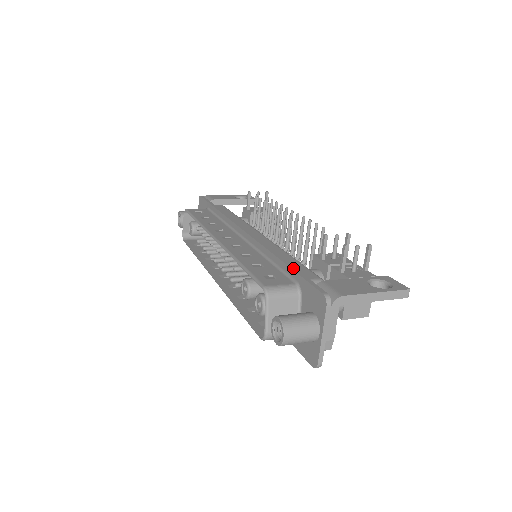
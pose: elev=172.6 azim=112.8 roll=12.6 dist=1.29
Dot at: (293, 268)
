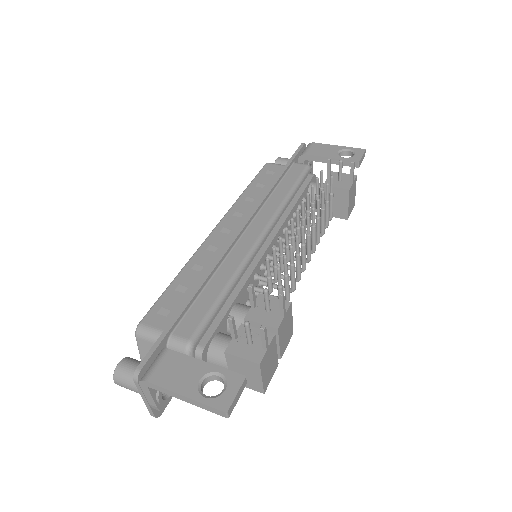
Dot at: (177, 315)
